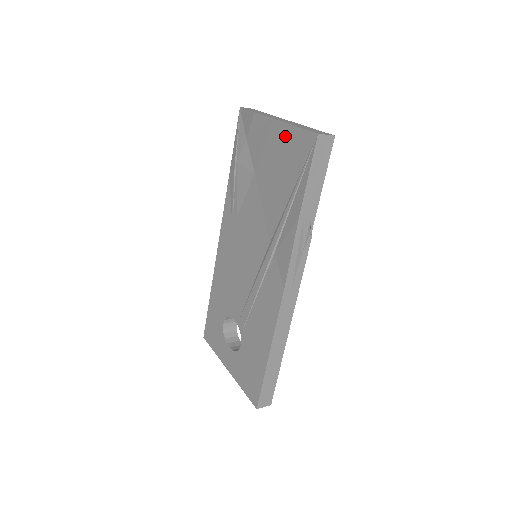
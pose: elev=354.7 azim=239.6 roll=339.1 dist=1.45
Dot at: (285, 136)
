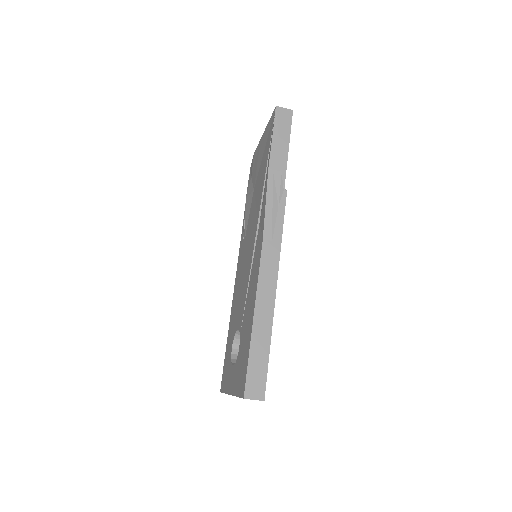
Dot at: (265, 137)
